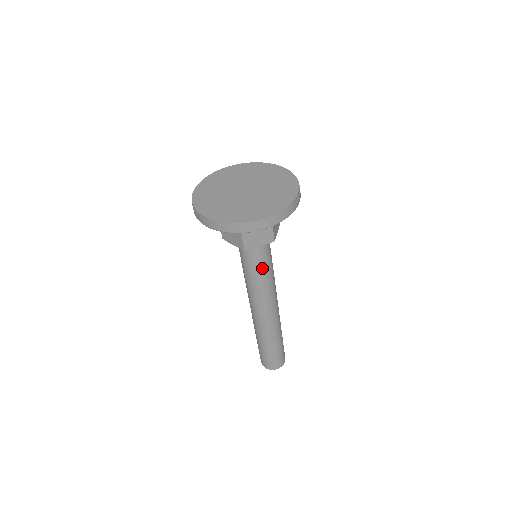
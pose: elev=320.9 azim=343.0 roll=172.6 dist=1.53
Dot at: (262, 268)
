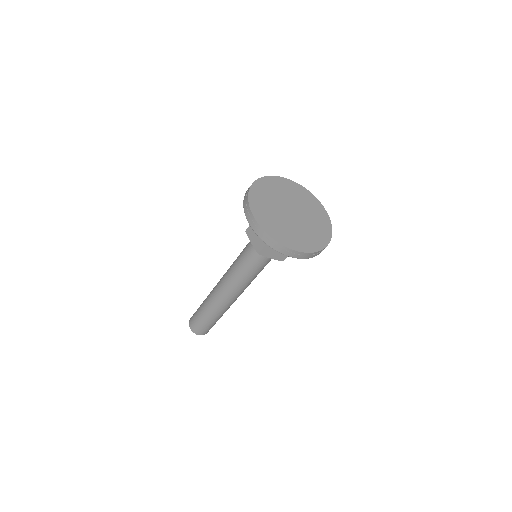
Dot at: (255, 269)
